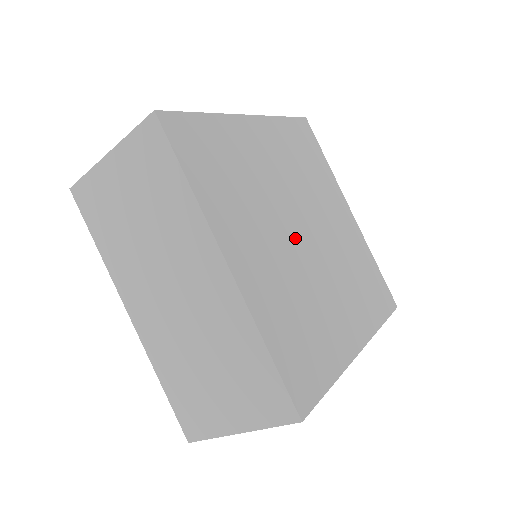
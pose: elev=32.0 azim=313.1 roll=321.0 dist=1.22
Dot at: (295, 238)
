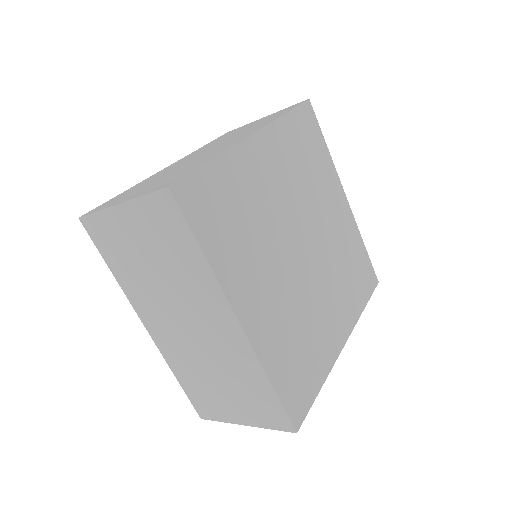
Dot at: (295, 260)
